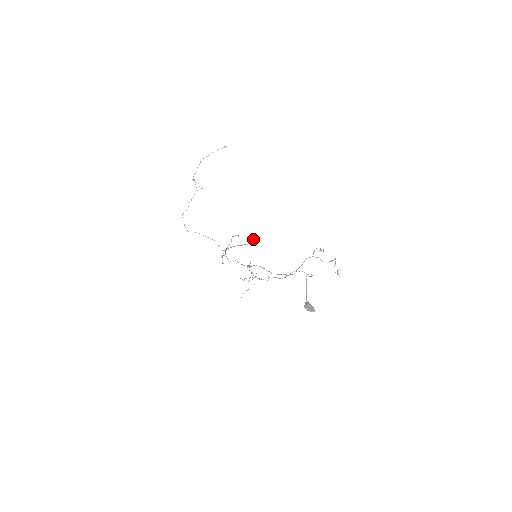
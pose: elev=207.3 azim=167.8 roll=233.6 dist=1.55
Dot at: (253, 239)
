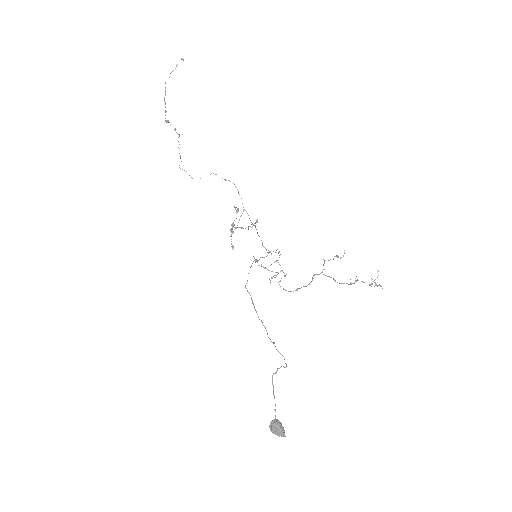
Dot at: (250, 226)
